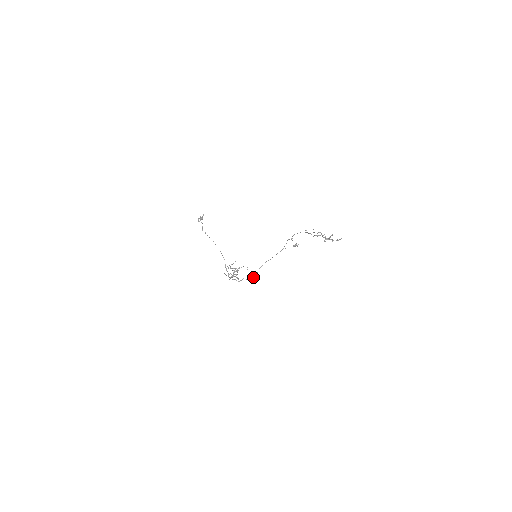
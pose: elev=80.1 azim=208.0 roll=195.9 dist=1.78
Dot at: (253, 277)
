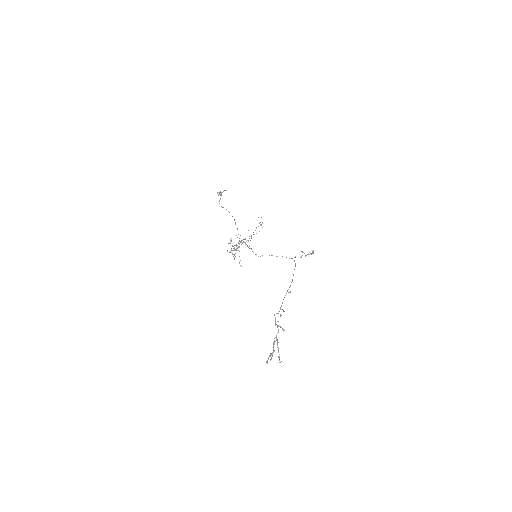
Dot at: occluded
